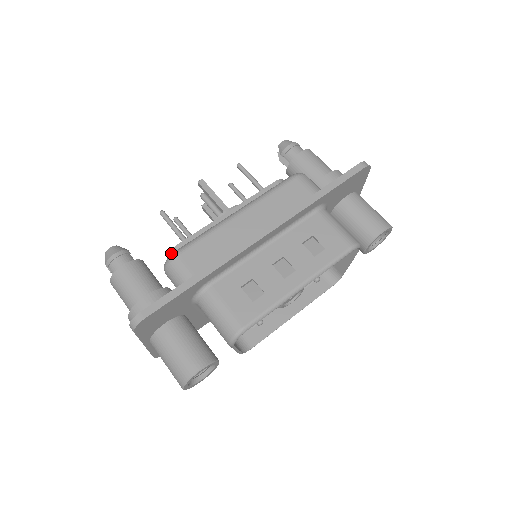
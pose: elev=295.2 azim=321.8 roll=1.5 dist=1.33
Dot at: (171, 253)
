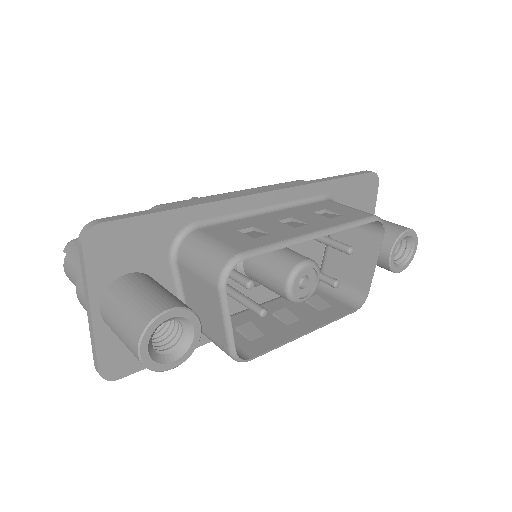
Dot at: occluded
